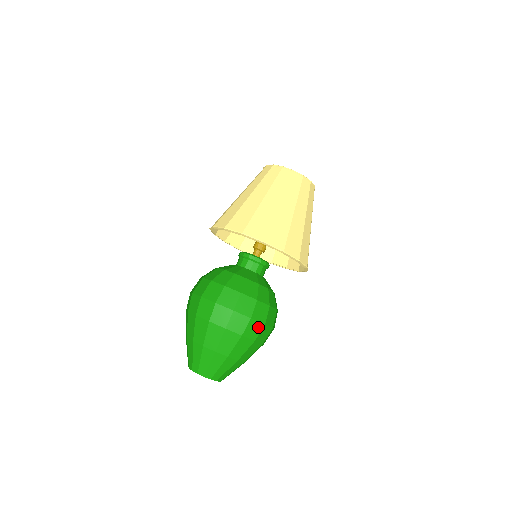
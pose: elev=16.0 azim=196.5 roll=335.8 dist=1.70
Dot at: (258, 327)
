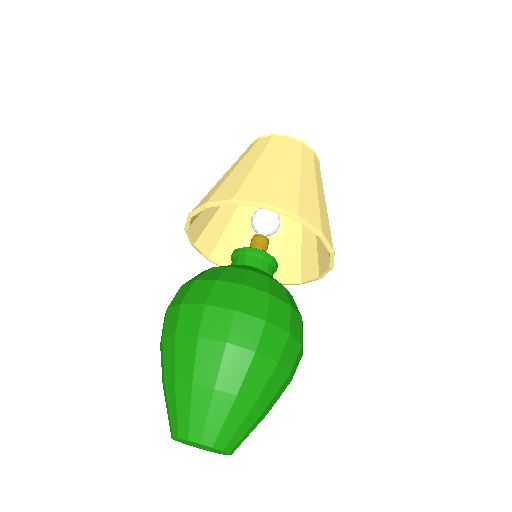
Dot at: (254, 326)
